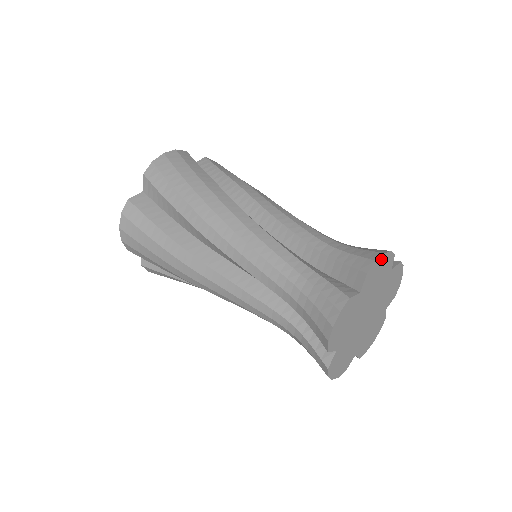
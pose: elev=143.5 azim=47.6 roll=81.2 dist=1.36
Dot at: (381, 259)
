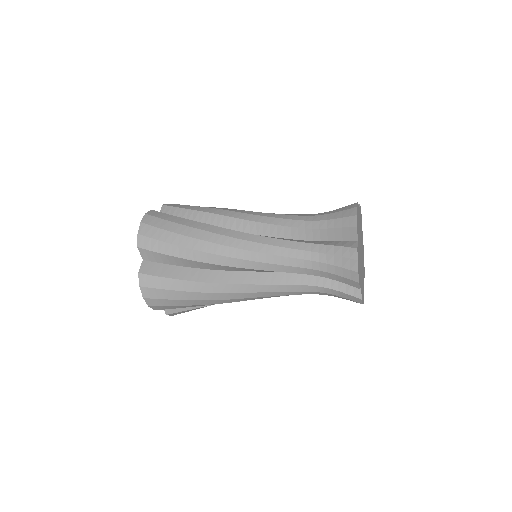
Dot at: occluded
